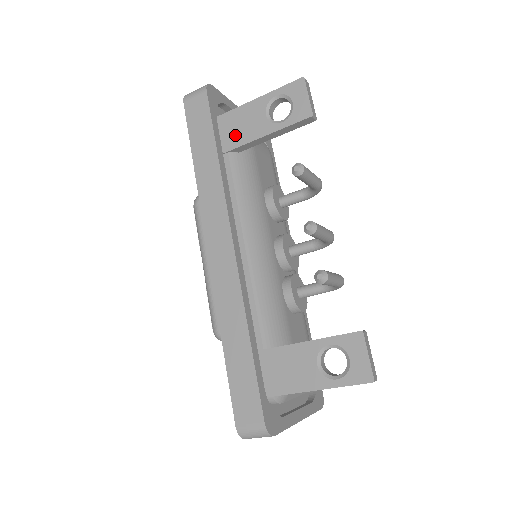
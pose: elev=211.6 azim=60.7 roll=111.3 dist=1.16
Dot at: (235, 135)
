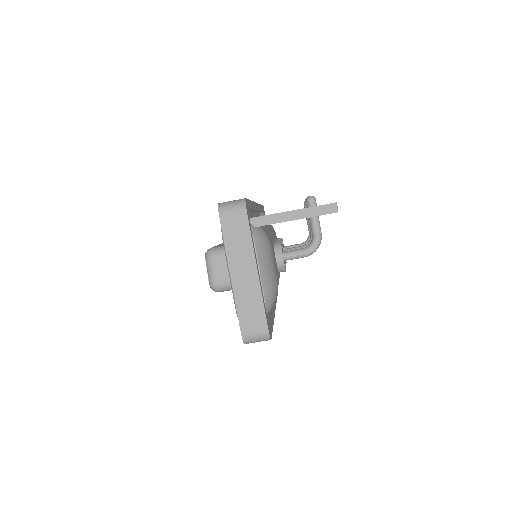
Dot at: occluded
